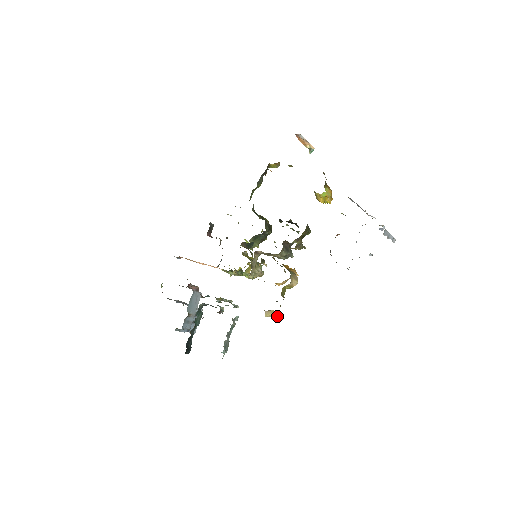
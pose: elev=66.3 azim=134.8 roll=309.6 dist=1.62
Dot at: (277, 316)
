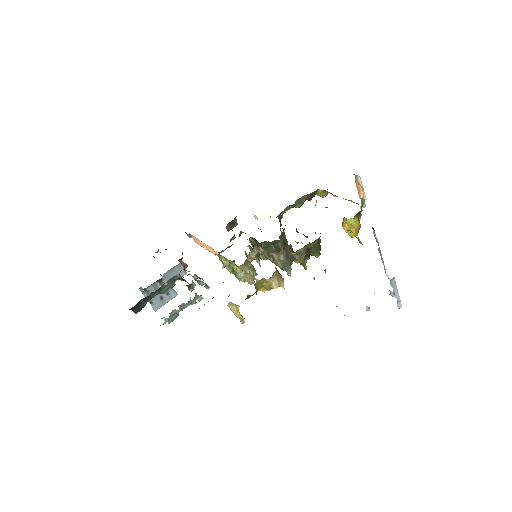
Dot at: (239, 316)
